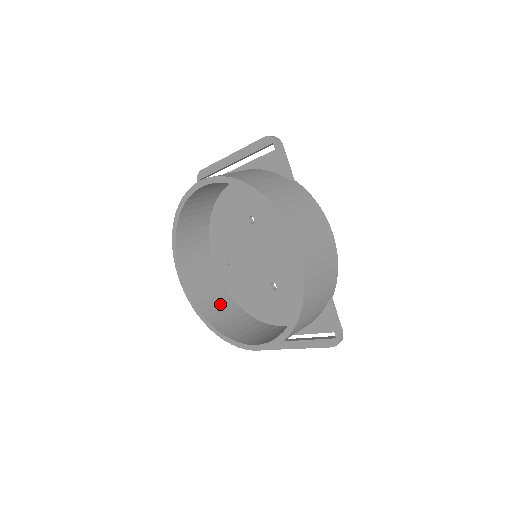
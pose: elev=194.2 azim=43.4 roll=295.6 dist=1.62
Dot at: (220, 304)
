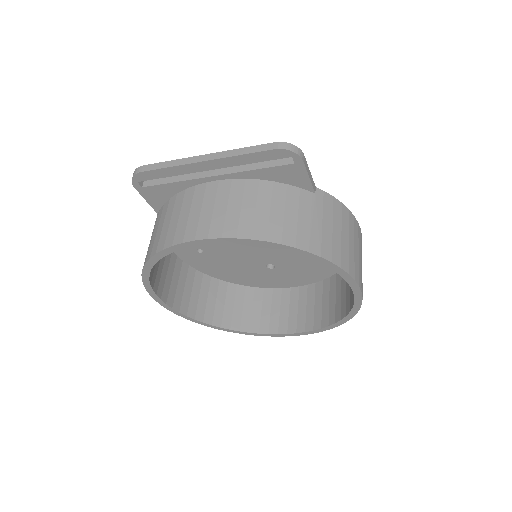
Dot at: (202, 292)
